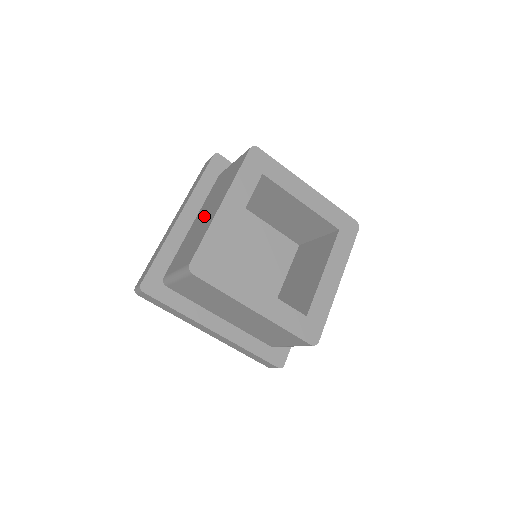
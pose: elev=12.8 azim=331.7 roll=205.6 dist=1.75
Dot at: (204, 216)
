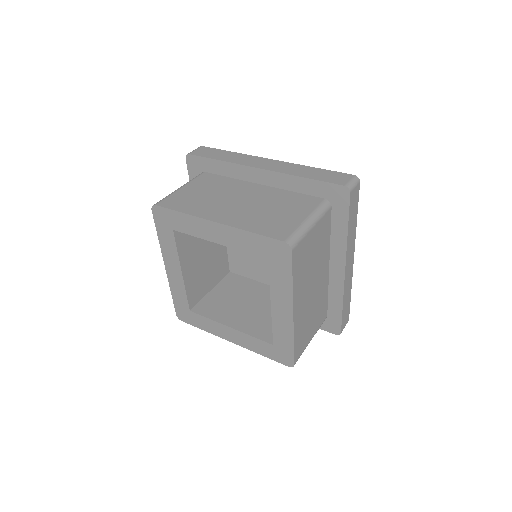
Dot at: occluded
